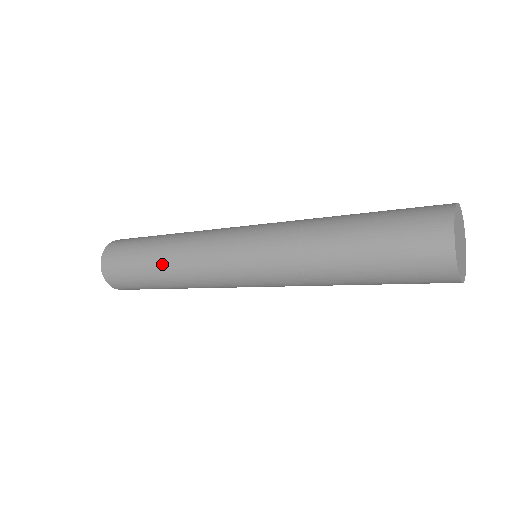
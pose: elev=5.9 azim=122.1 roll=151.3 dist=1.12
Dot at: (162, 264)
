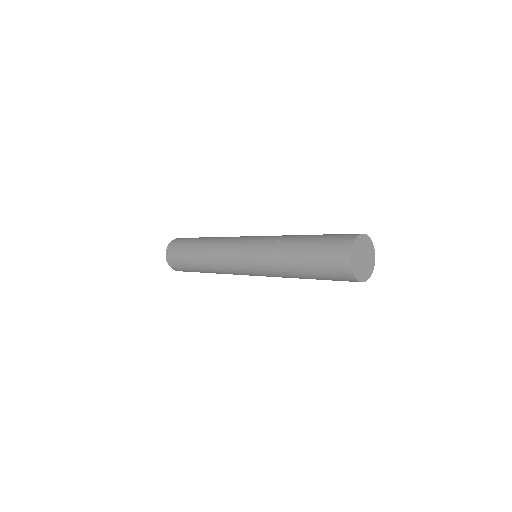
Dot at: (204, 267)
